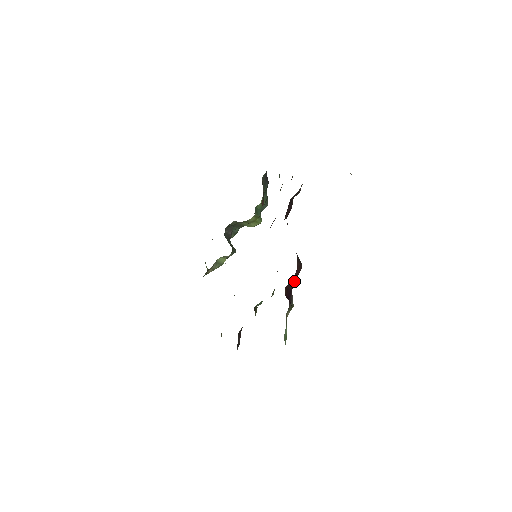
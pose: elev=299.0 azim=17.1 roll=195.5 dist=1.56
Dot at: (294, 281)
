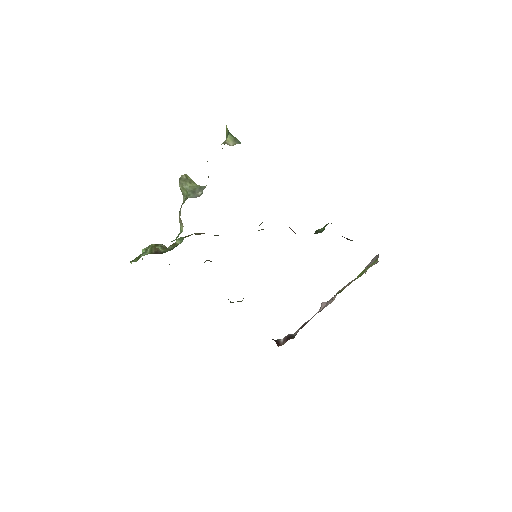
Dot at: occluded
